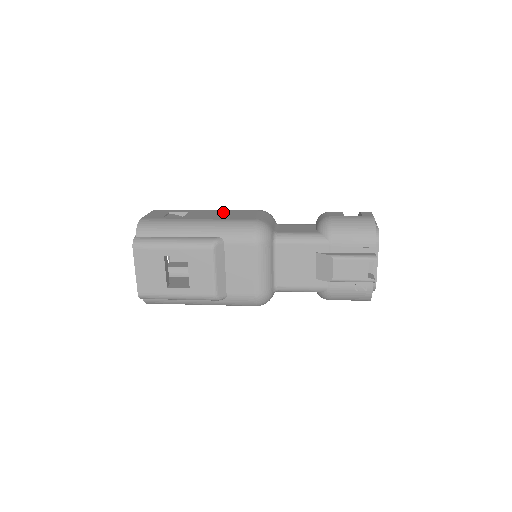
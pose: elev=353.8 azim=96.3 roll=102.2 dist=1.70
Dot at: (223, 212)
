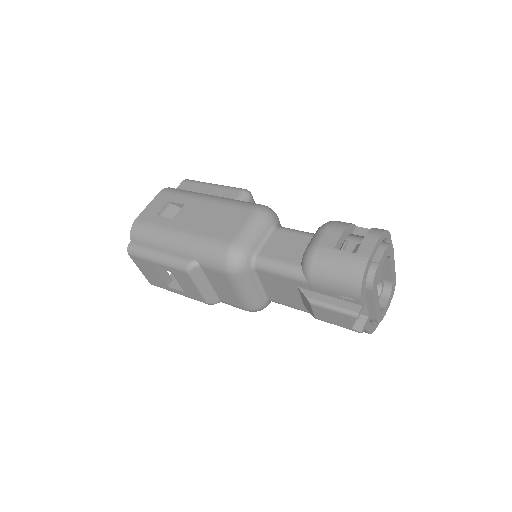
Dot at: (214, 211)
